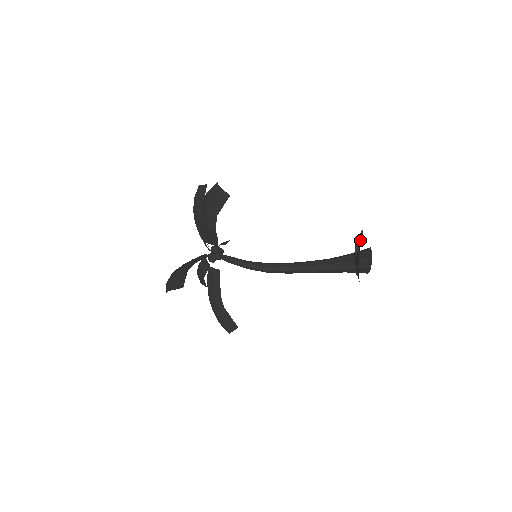
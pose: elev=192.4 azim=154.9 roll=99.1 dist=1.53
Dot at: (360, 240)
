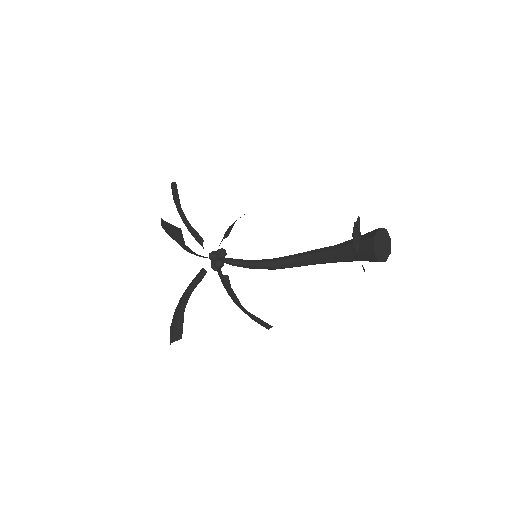
Dot at: (356, 233)
